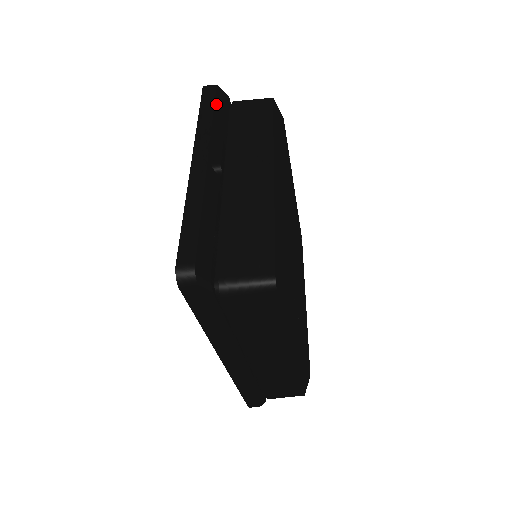
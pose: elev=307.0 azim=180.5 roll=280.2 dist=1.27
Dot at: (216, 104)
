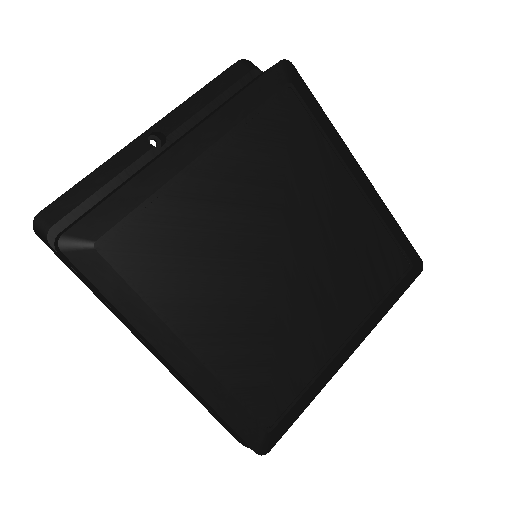
Dot at: (219, 78)
